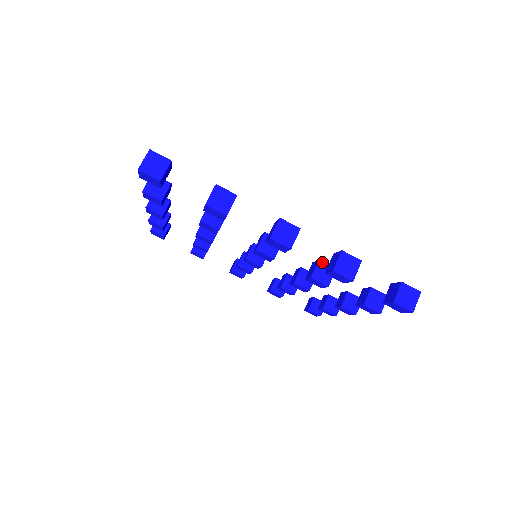
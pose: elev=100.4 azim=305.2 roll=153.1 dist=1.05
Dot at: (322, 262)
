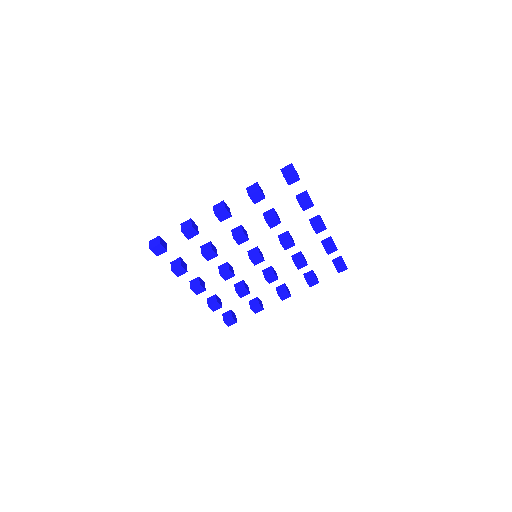
Dot at: (265, 212)
